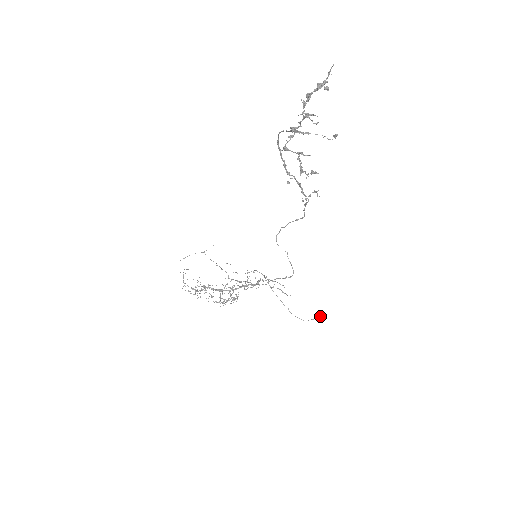
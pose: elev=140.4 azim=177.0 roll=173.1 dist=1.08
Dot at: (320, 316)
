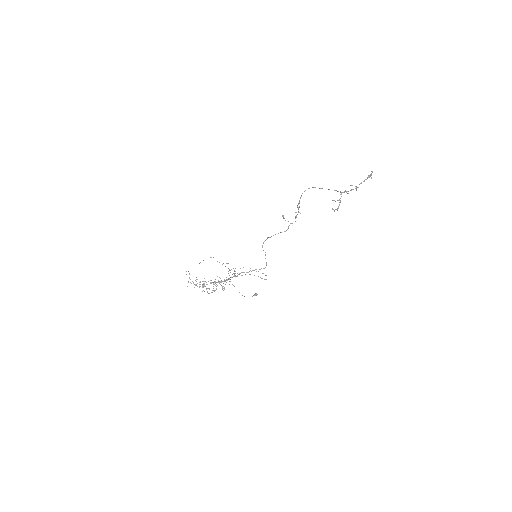
Dot at: (255, 294)
